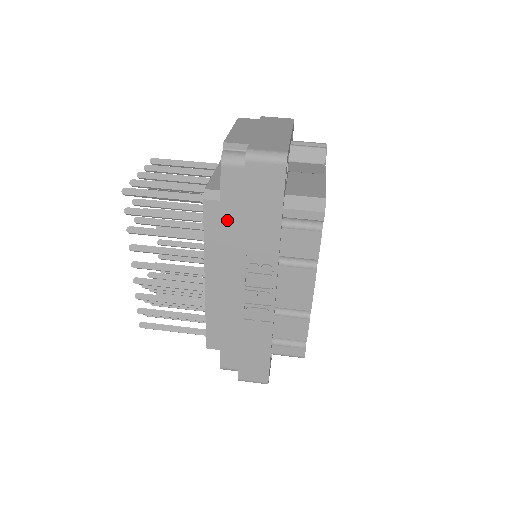
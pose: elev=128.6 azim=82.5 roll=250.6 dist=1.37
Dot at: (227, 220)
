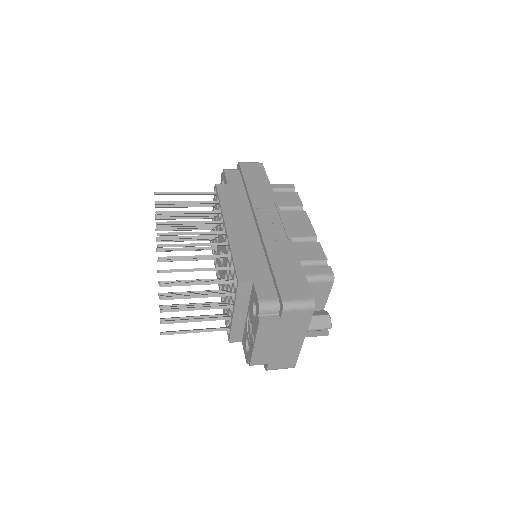
Dot at: (234, 192)
